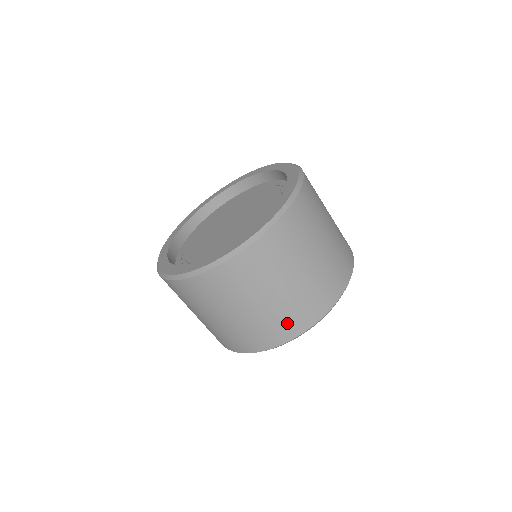
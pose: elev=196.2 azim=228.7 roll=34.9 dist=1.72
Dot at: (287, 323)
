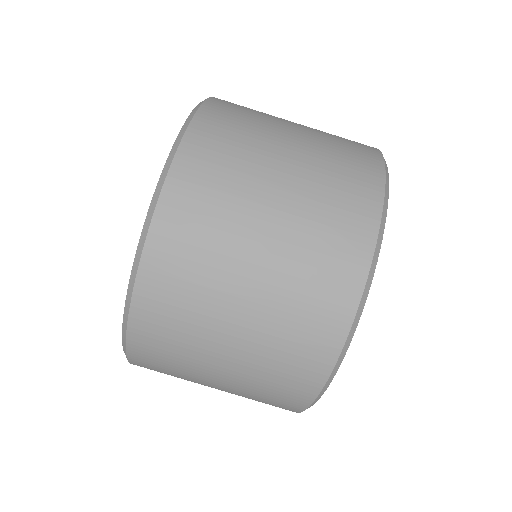
Dot at: (324, 281)
